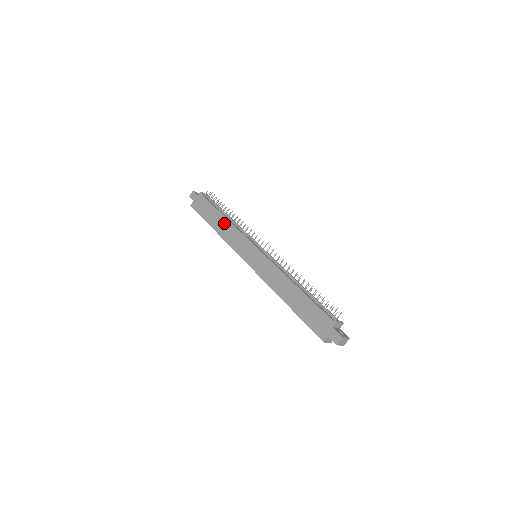
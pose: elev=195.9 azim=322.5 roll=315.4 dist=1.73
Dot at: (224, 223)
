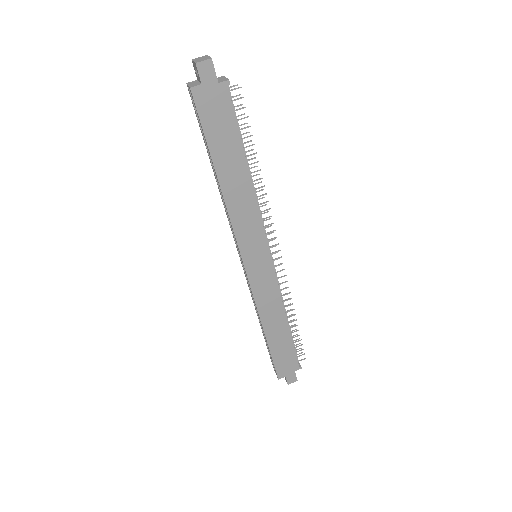
Dot at: (243, 185)
